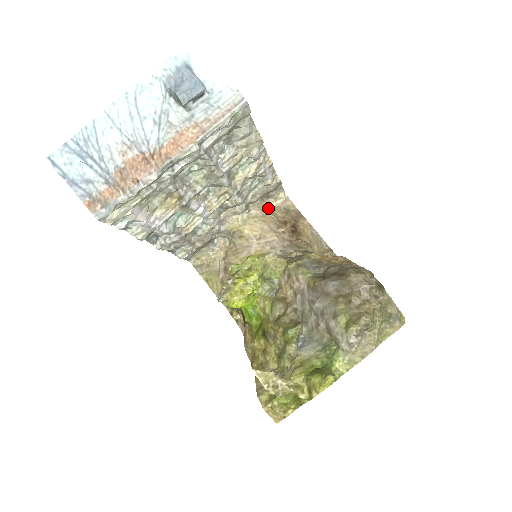
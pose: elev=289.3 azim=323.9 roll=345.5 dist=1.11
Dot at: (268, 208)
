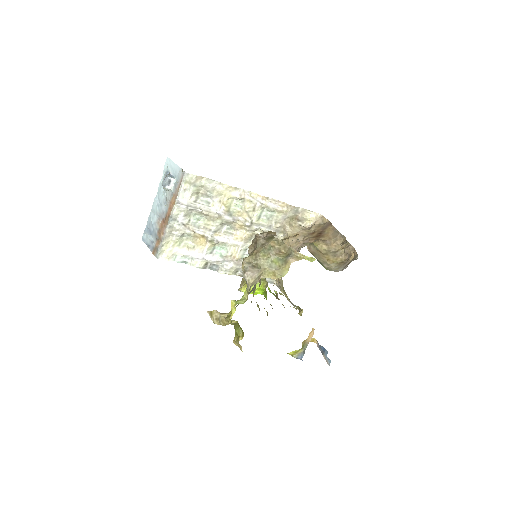
Dot at: (304, 228)
